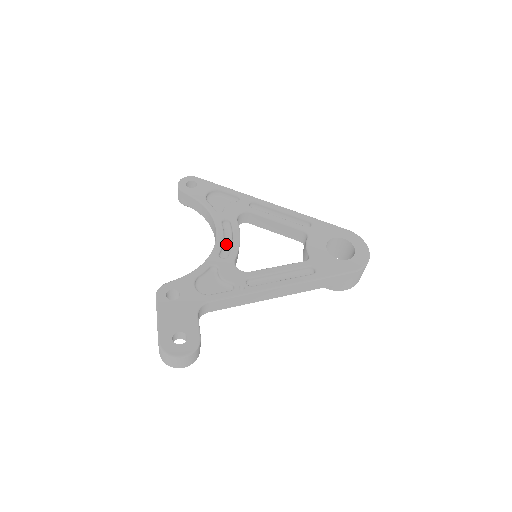
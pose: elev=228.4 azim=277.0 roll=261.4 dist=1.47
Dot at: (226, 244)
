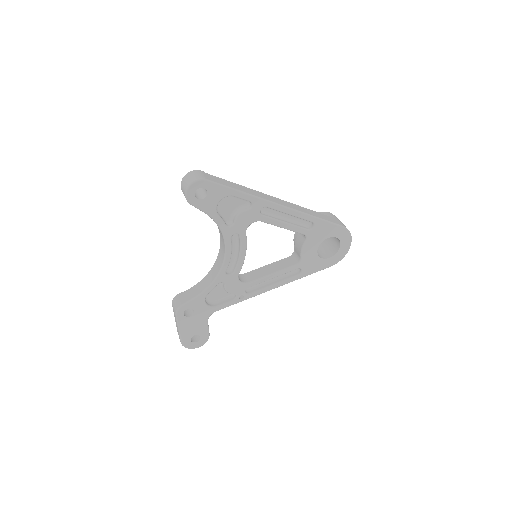
Dot at: (232, 254)
